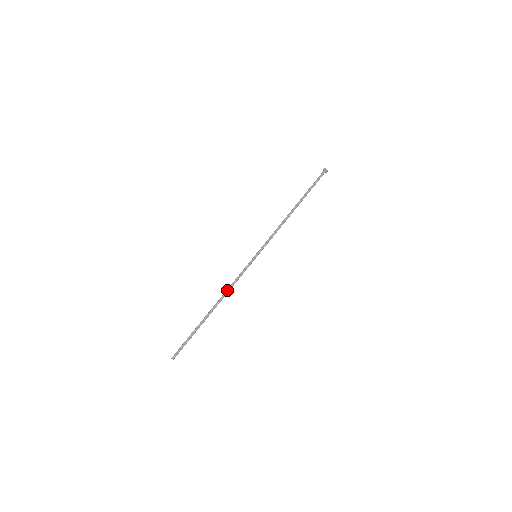
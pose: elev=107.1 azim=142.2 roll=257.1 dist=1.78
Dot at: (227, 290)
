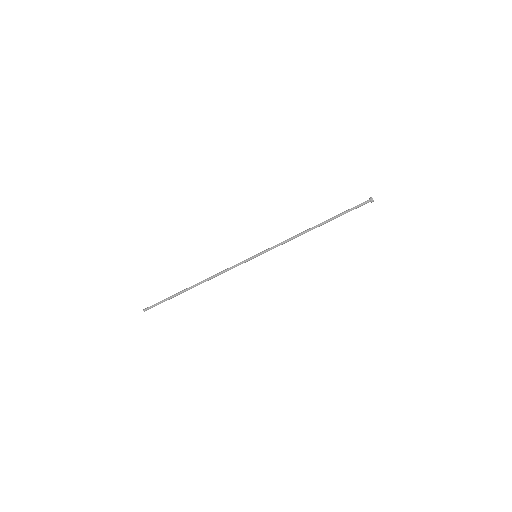
Dot at: (214, 275)
